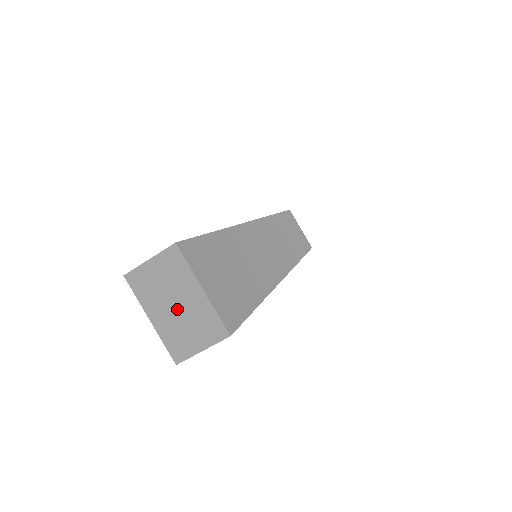
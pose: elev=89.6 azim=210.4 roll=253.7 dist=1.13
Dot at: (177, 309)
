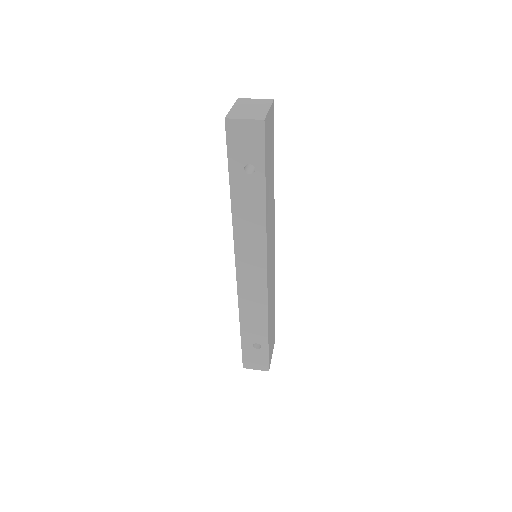
Dot at: (249, 109)
